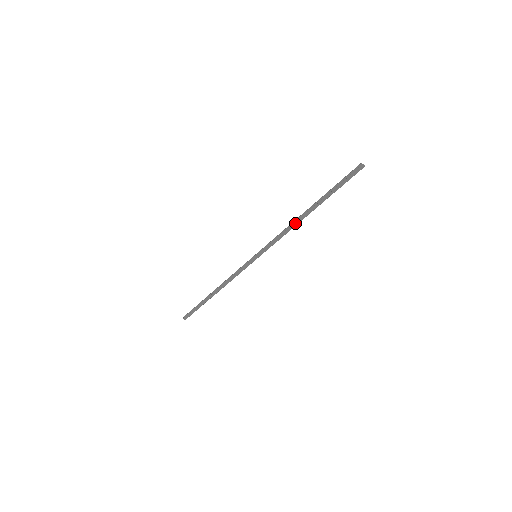
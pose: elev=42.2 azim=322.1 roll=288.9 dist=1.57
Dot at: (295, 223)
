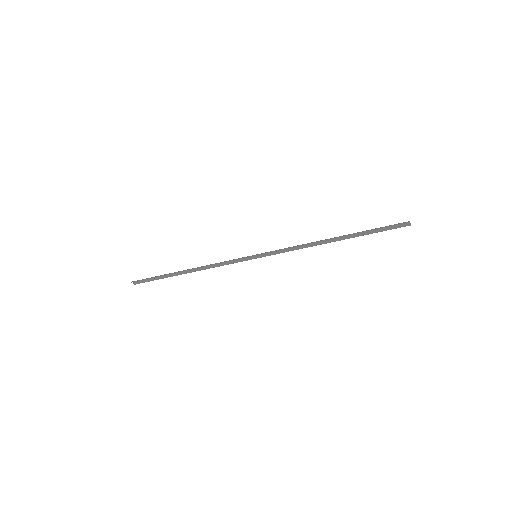
Dot at: (315, 244)
